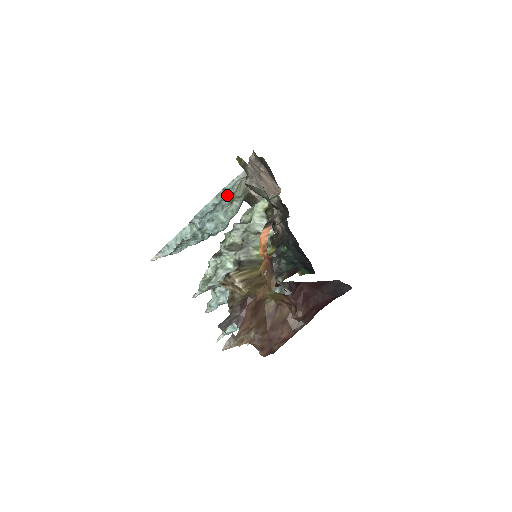
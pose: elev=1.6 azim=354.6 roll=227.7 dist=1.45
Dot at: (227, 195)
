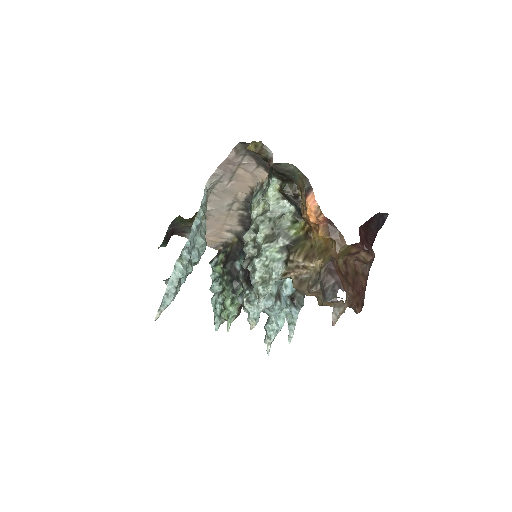
Dot at: occluded
